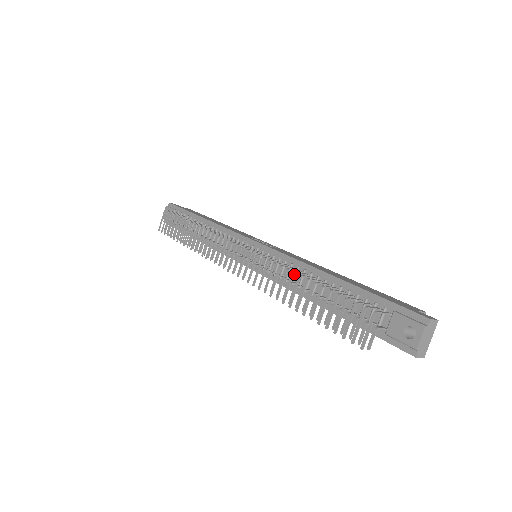
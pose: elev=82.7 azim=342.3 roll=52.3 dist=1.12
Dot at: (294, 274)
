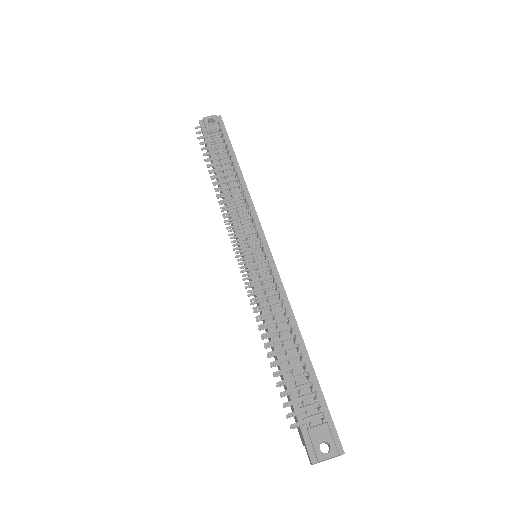
Dot at: occluded
